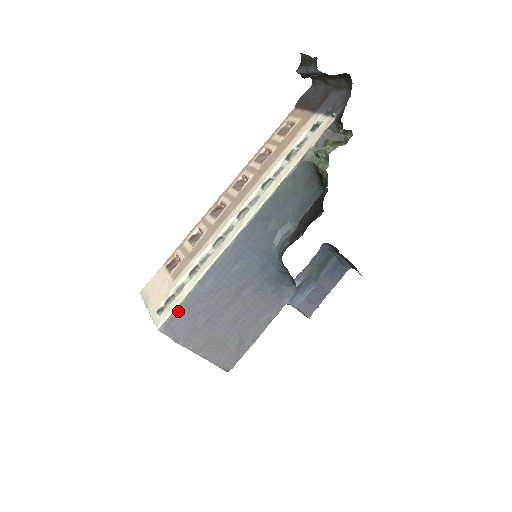
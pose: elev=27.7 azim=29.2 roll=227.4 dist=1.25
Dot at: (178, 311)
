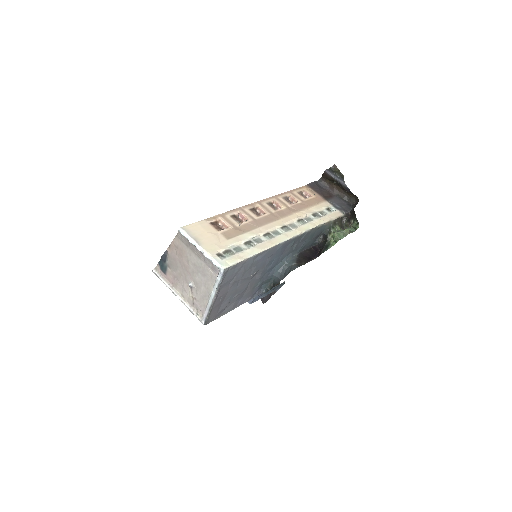
Dot at: (238, 264)
